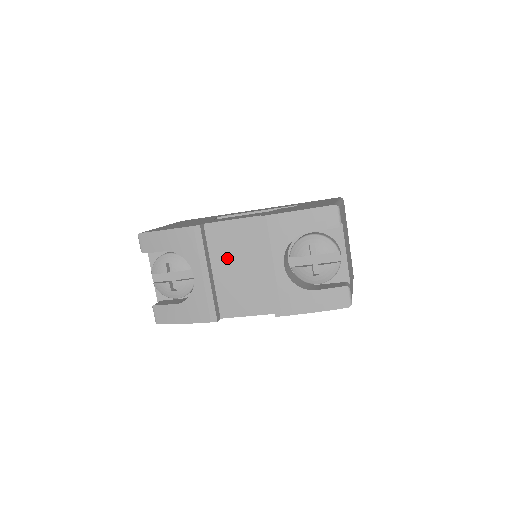
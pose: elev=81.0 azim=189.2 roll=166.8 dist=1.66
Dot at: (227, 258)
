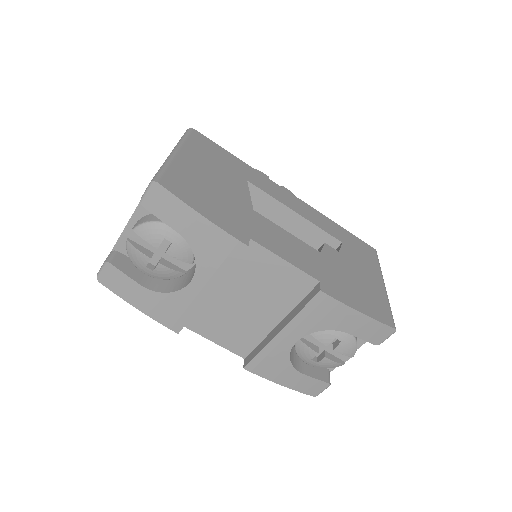
Dot at: (243, 287)
